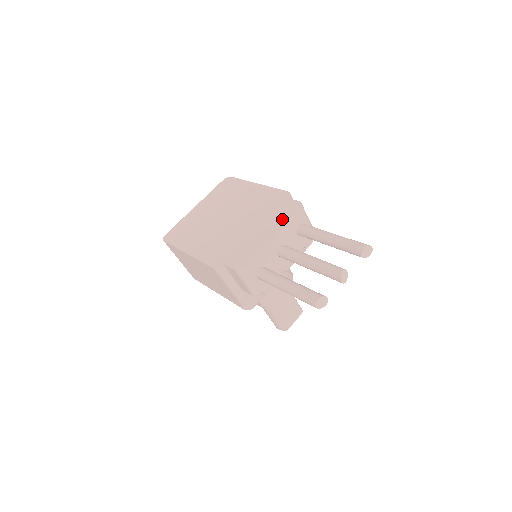
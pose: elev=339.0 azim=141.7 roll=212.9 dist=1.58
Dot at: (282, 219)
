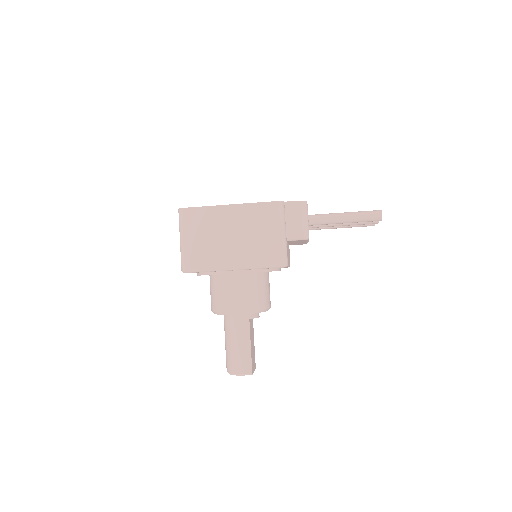
Dot at: occluded
